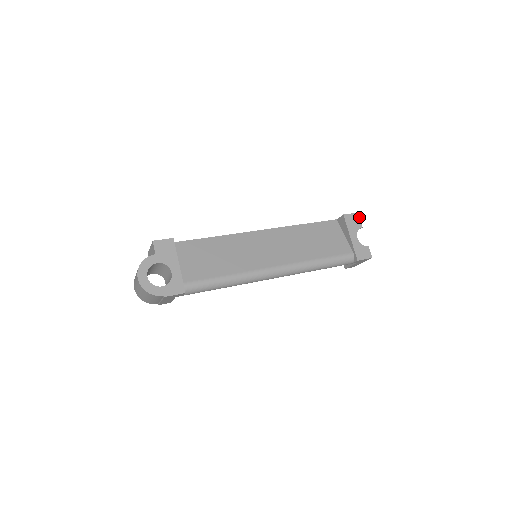
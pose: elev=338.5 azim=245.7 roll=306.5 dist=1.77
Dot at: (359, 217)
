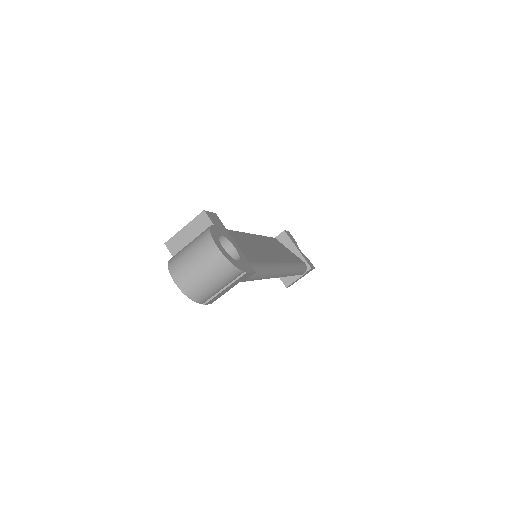
Dot at: (291, 235)
